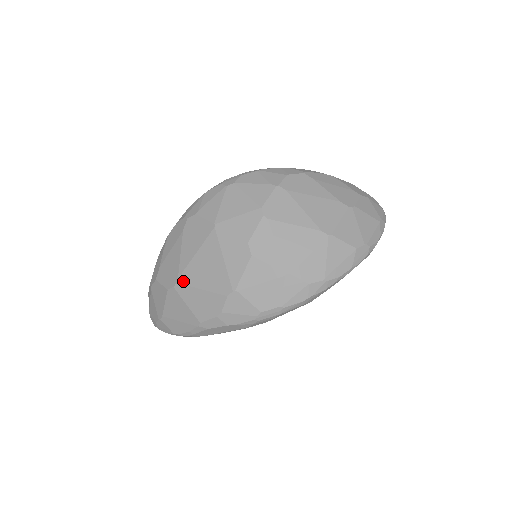
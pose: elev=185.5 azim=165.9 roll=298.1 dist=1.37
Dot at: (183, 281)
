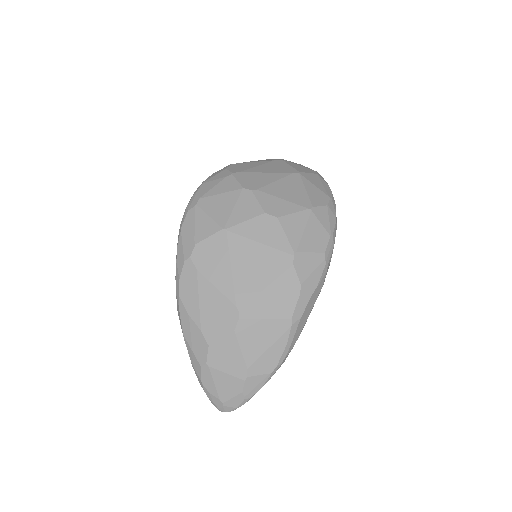
Dot at: (243, 302)
